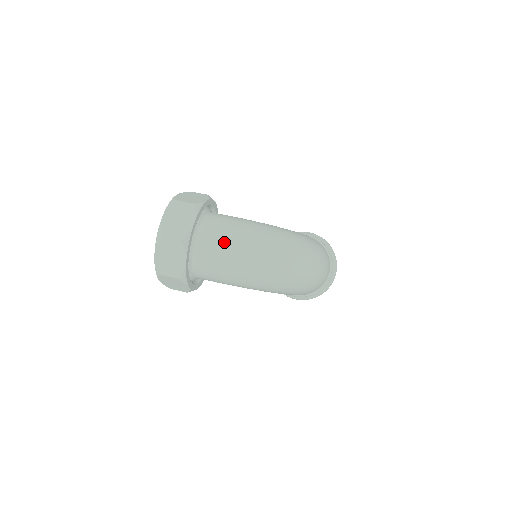
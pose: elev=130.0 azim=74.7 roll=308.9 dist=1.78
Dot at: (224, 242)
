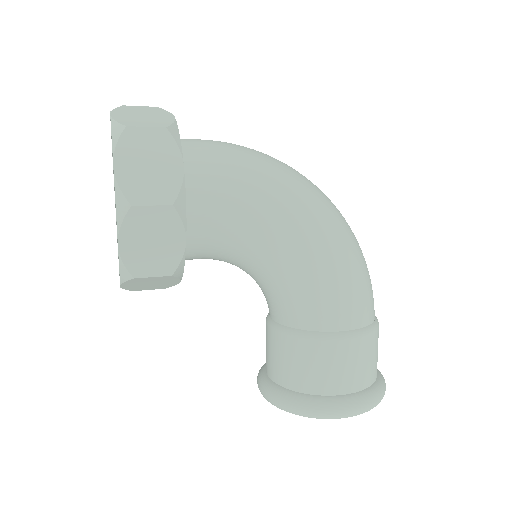
Dot at: occluded
